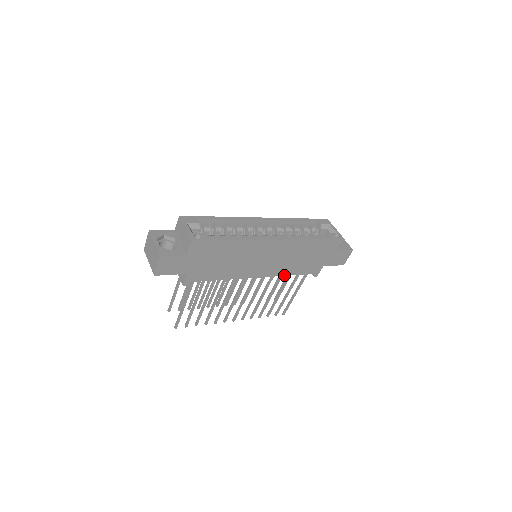
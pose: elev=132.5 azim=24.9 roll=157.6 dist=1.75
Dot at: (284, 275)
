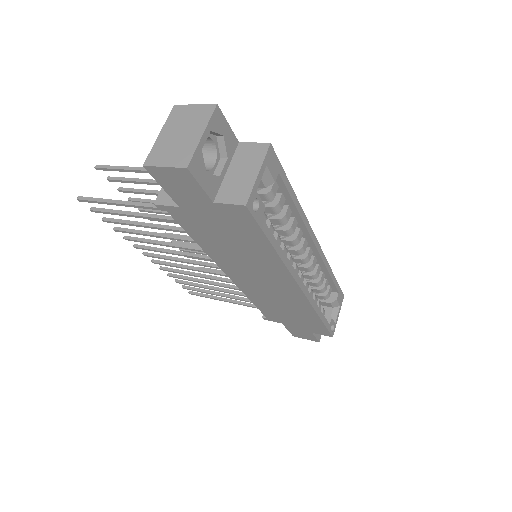
Dot at: (248, 296)
